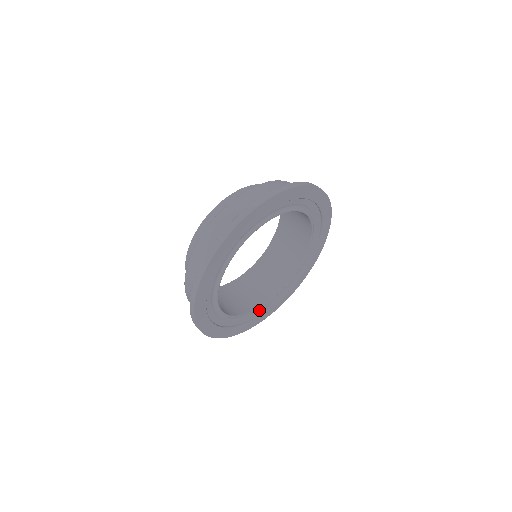
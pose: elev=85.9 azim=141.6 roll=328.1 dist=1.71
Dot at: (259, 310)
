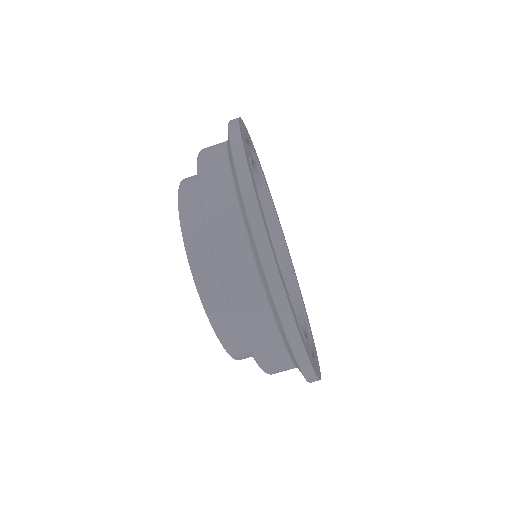
Dot at: occluded
